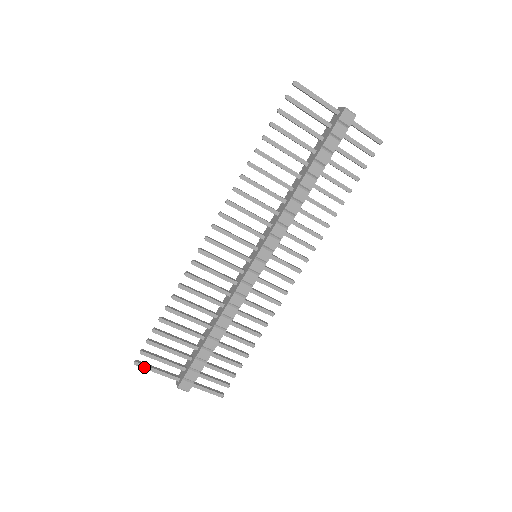
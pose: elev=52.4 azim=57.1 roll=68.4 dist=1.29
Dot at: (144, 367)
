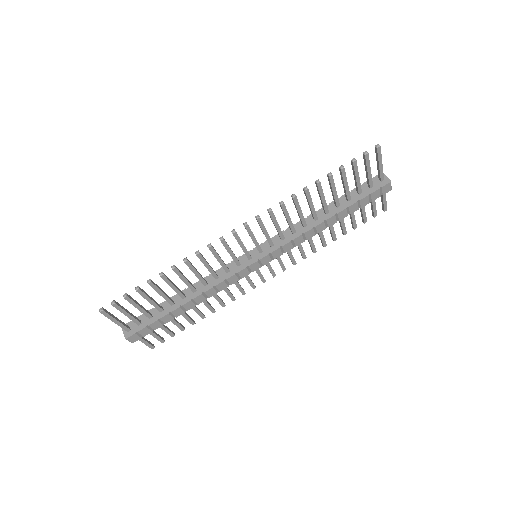
Dot at: (107, 316)
